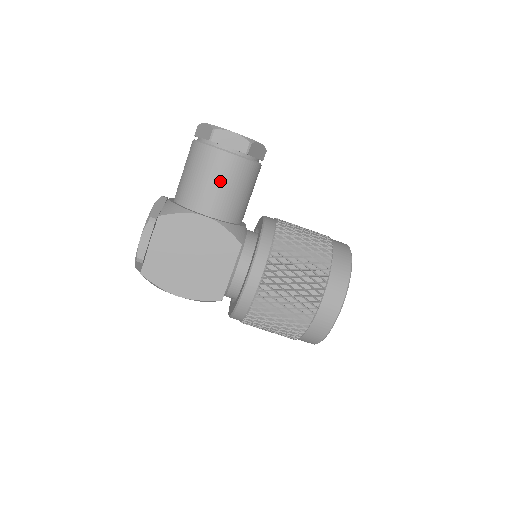
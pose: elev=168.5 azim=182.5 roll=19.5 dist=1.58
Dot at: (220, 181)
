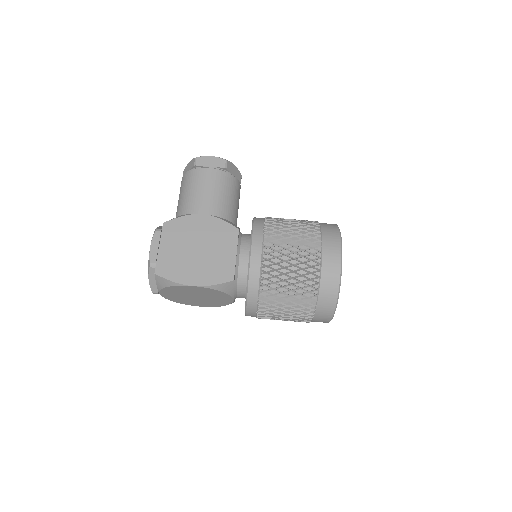
Dot at: (209, 189)
